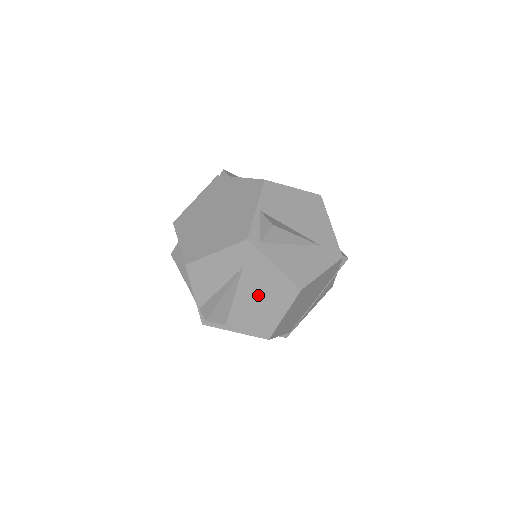
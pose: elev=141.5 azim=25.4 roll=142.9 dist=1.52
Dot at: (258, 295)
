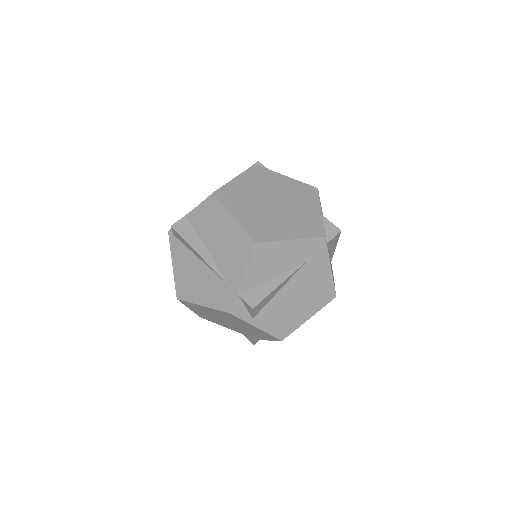
Dot at: (301, 293)
